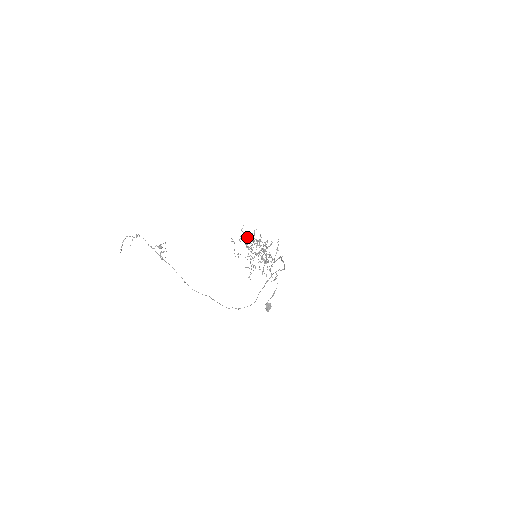
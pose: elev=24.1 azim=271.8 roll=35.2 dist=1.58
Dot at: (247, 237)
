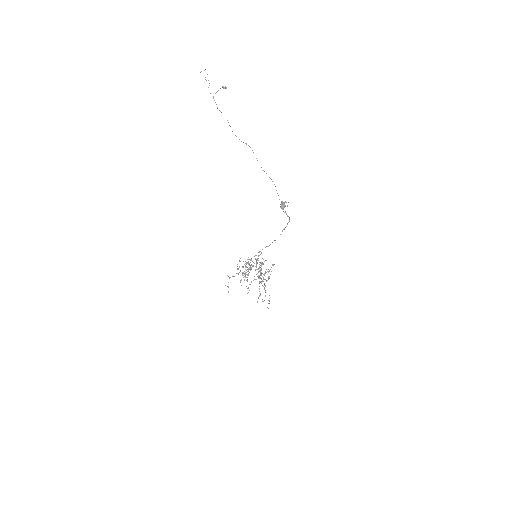
Dot at: (242, 273)
